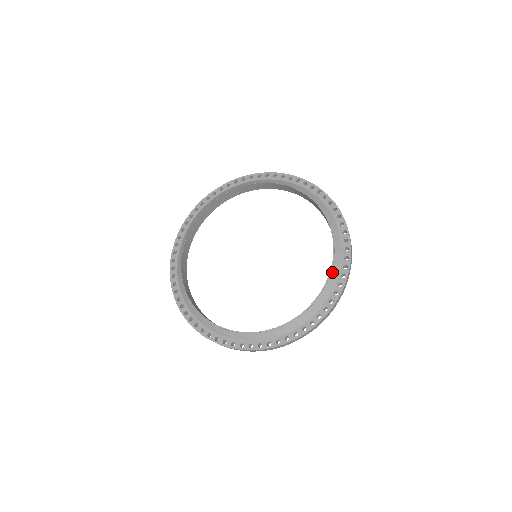
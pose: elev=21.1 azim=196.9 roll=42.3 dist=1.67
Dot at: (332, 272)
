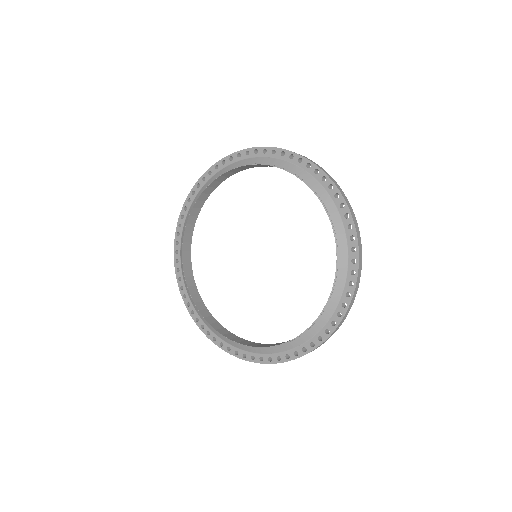
Dot at: (303, 335)
